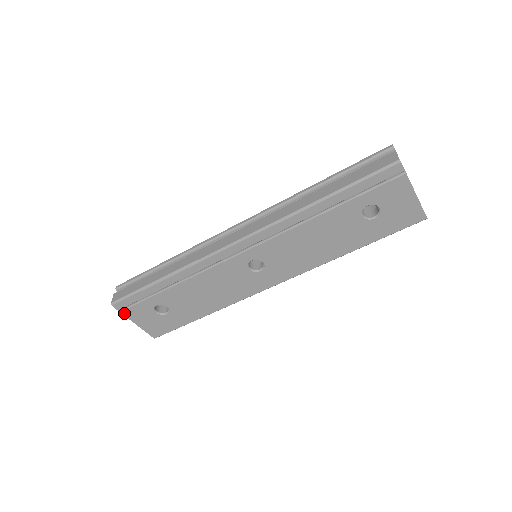
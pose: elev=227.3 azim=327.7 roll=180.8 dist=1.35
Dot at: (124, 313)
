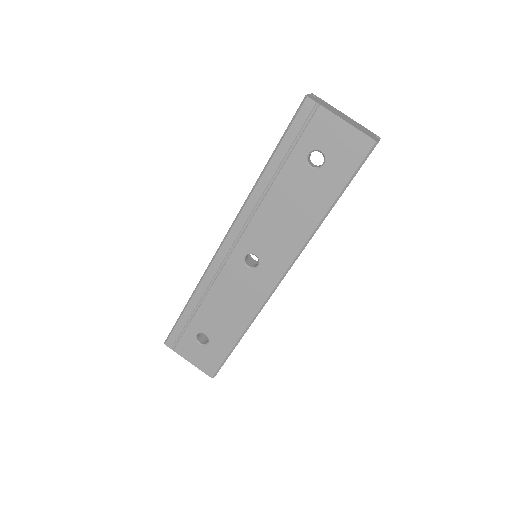
Dot at: (177, 351)
